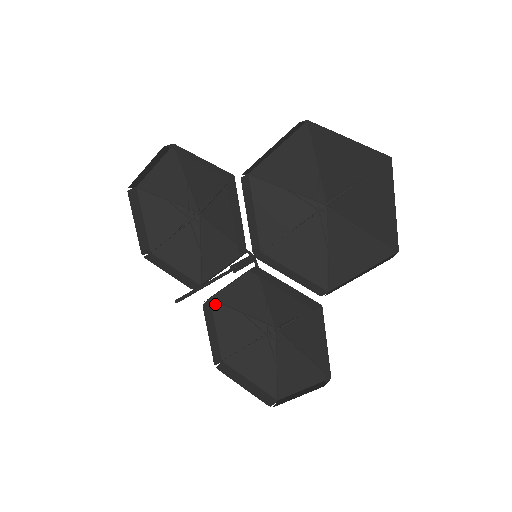
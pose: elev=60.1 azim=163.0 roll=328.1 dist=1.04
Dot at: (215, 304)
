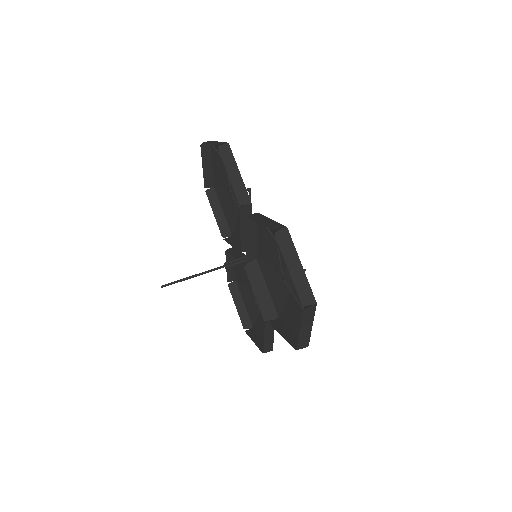
Dot at: occluded
